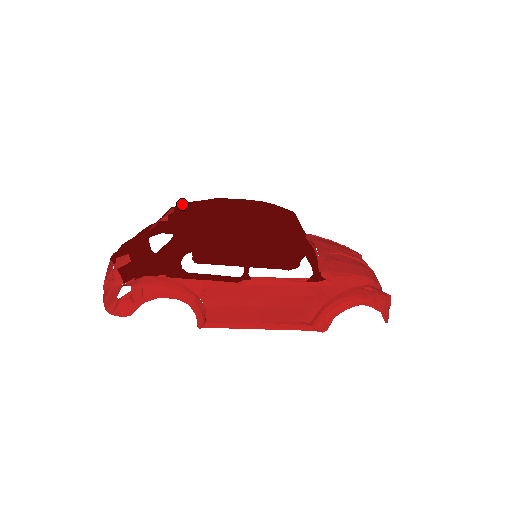
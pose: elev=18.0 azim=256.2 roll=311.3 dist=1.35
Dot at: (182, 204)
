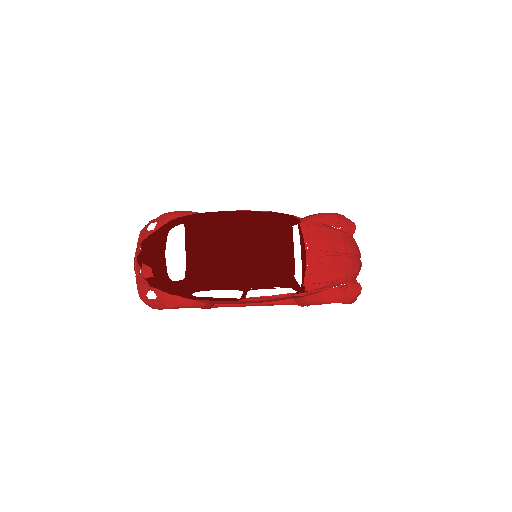
Dot at: (192, 223)
